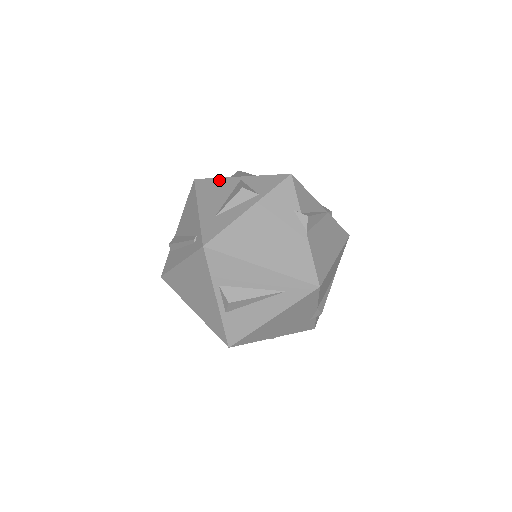
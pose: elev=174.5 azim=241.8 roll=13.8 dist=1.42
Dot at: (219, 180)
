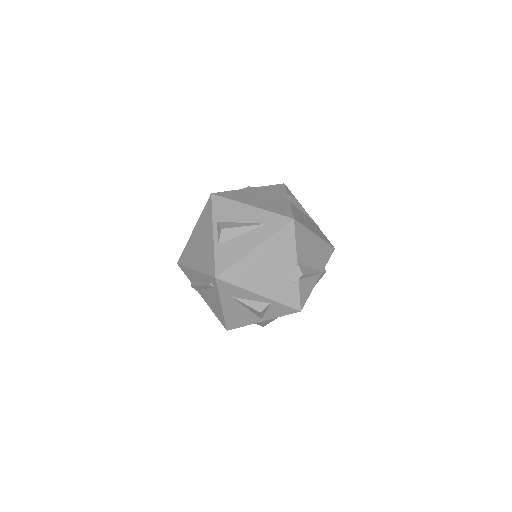
Dot at: occluded
